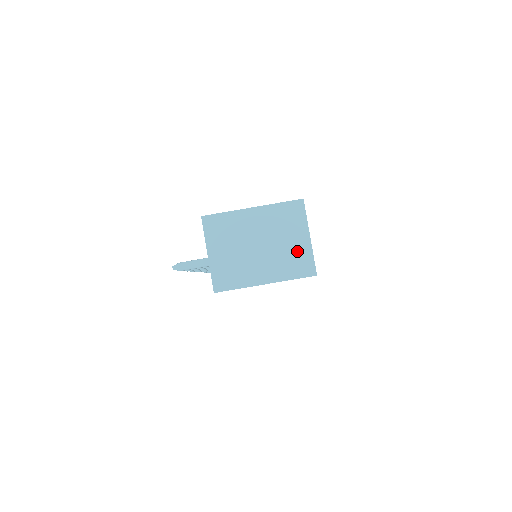
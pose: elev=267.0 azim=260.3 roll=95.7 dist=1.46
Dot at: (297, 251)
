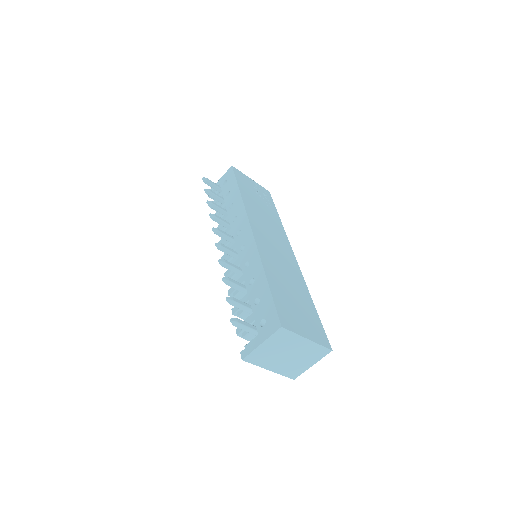
Dot at: (300, 367)
